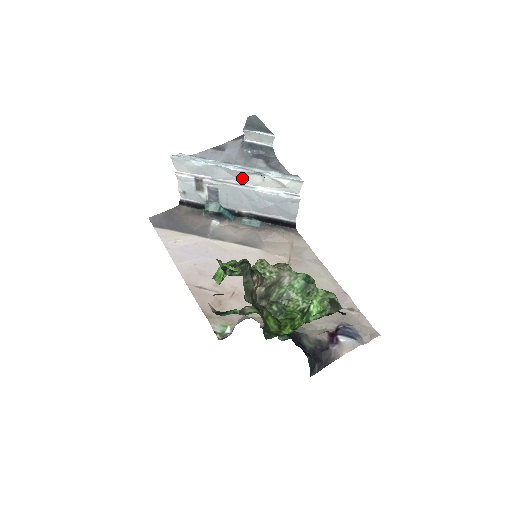
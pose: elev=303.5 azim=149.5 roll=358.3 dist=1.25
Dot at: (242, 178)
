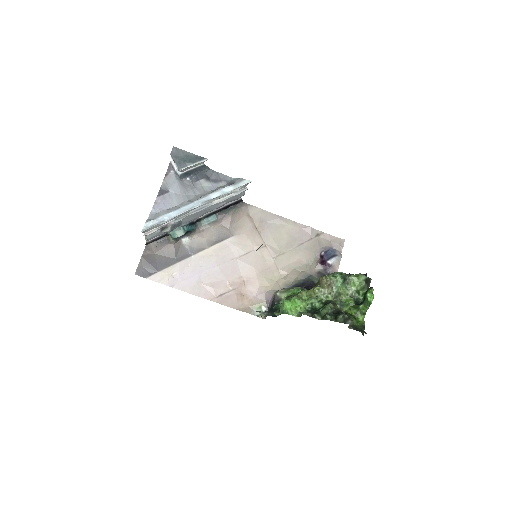
Dot at: (201, 205)
